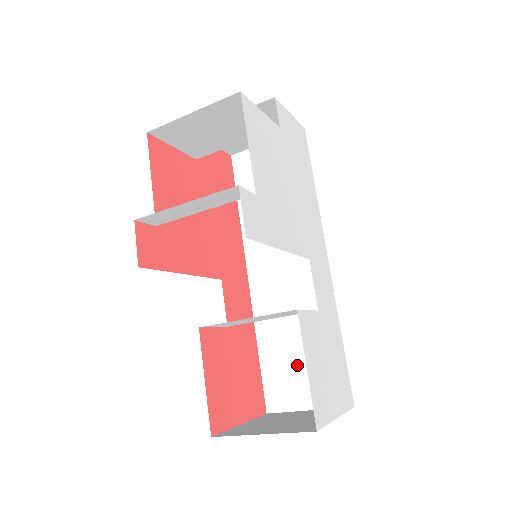
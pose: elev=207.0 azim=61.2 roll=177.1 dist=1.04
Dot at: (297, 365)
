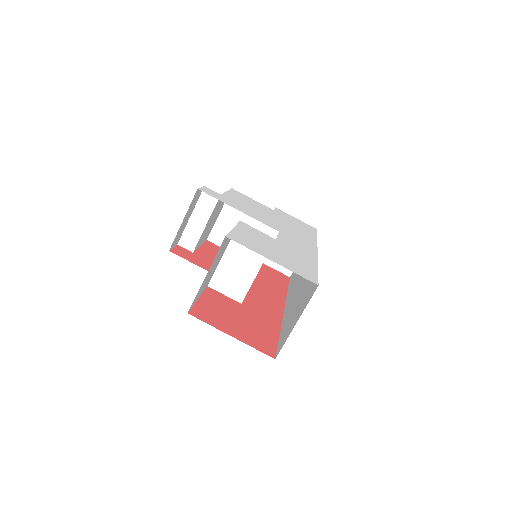
Dot at: (296, 311)
